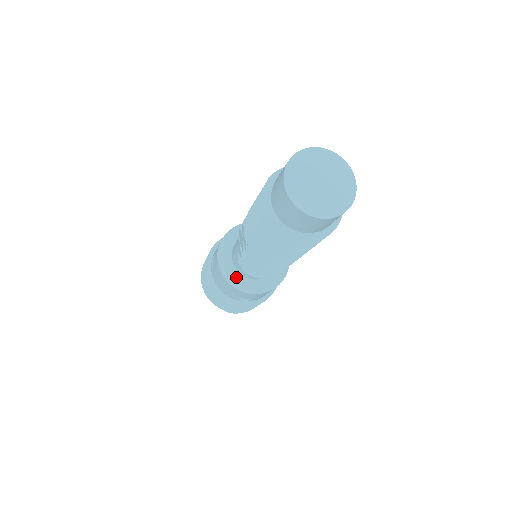
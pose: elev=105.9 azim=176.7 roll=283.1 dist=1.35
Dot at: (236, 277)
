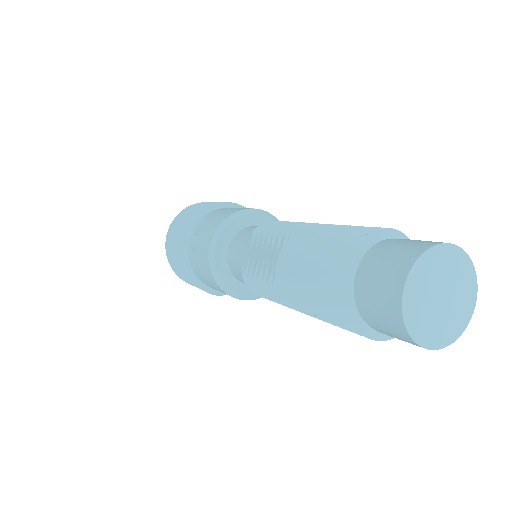
Dot at: (227, 279)
